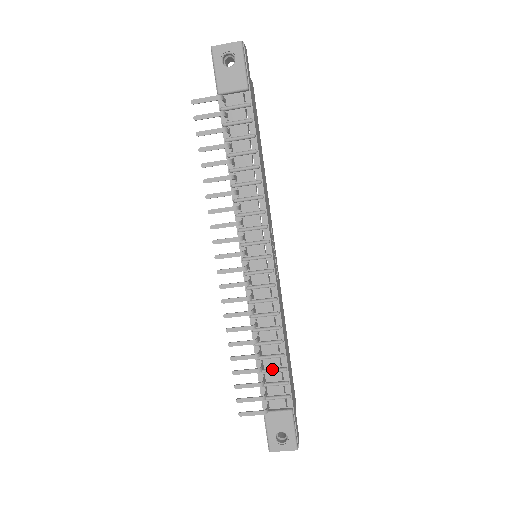
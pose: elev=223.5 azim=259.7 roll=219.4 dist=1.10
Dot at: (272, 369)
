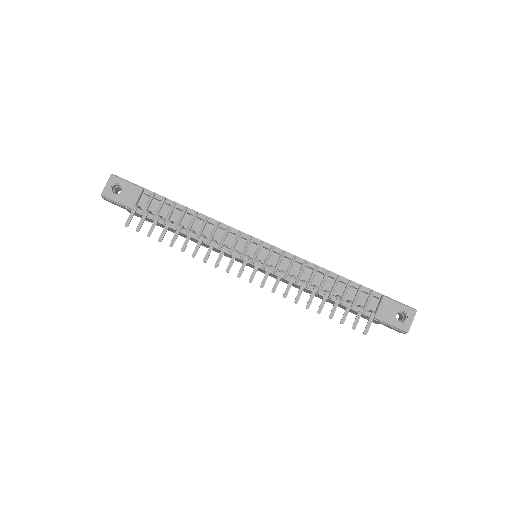
Dot at: (344, 291)
